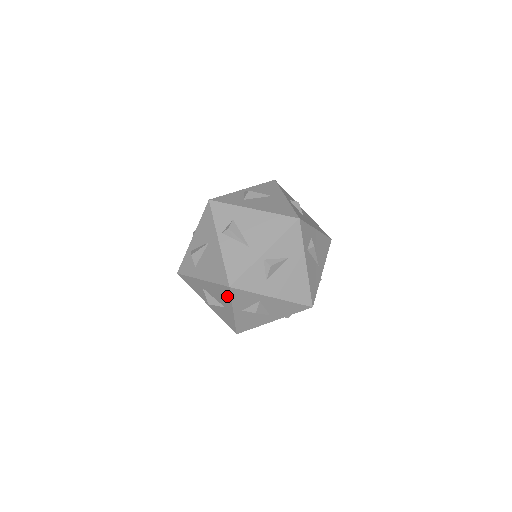
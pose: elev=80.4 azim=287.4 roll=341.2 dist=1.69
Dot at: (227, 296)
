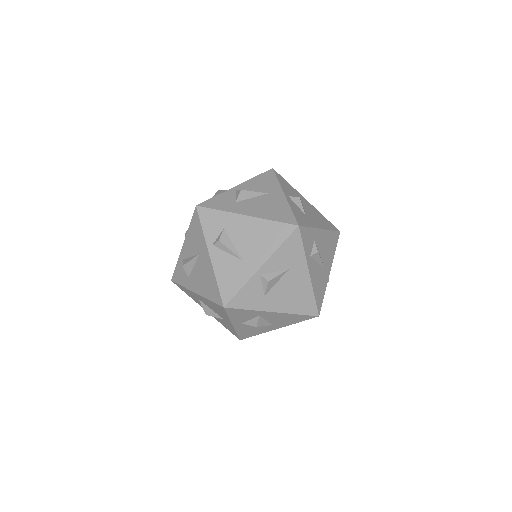
Dot at: (223, 313)
